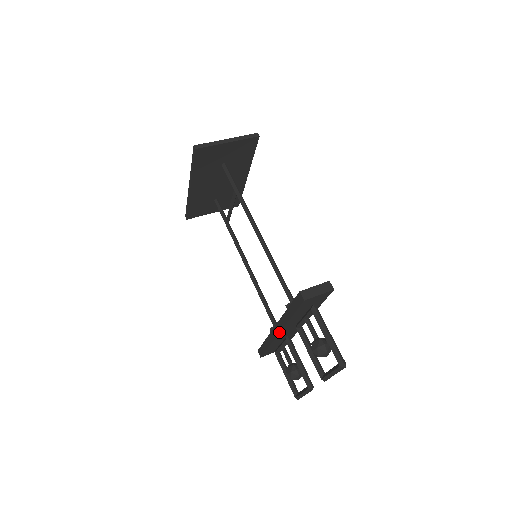
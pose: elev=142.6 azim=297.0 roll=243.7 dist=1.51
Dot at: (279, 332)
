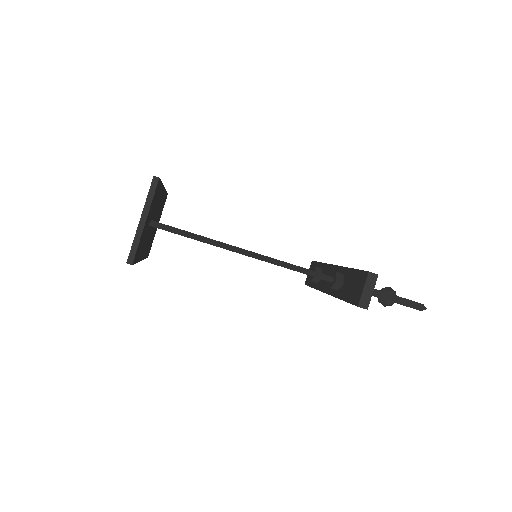
Dot at: occluded
